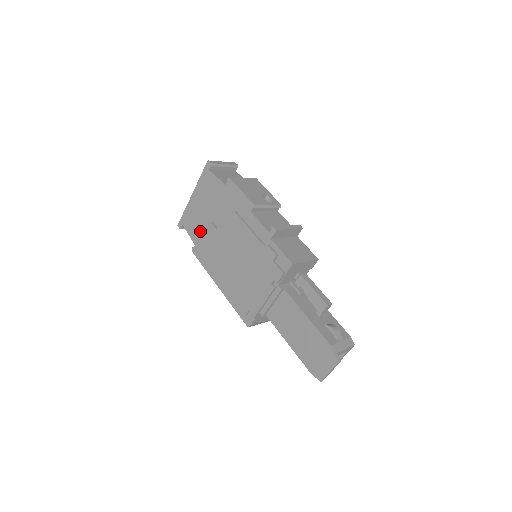
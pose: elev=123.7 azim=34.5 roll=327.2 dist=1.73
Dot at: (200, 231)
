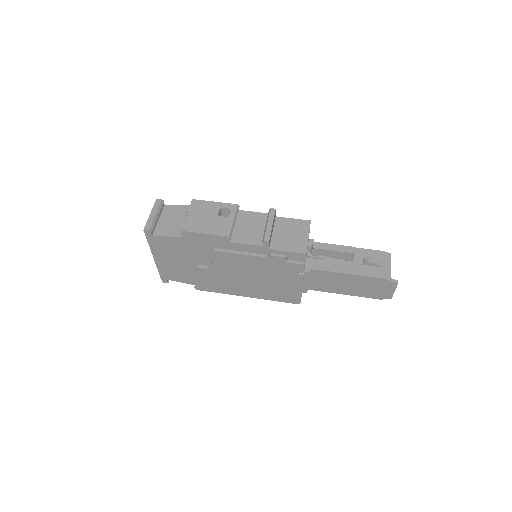
Dot at: (190, 276)
